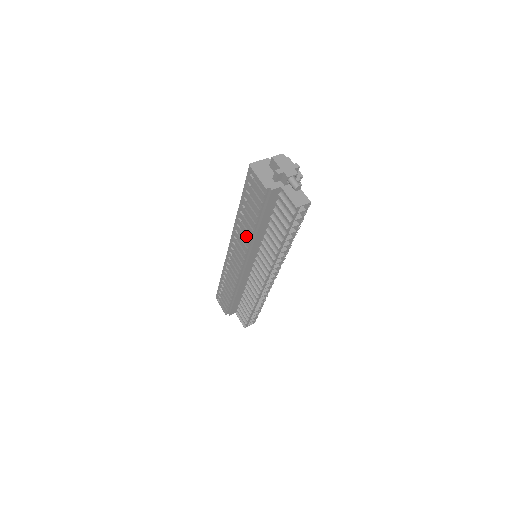
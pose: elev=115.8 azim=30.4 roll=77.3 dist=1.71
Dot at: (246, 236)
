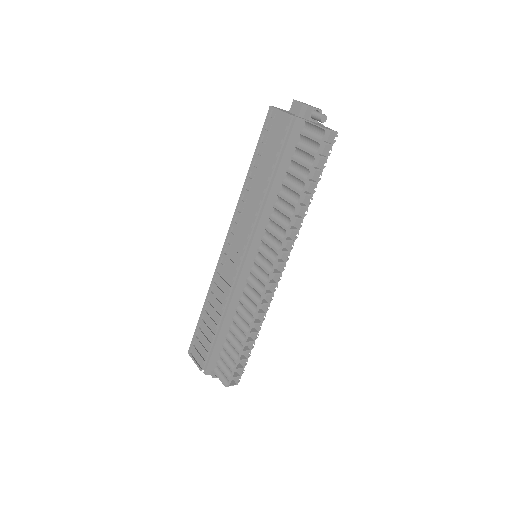
Dot at: (253, 208)
